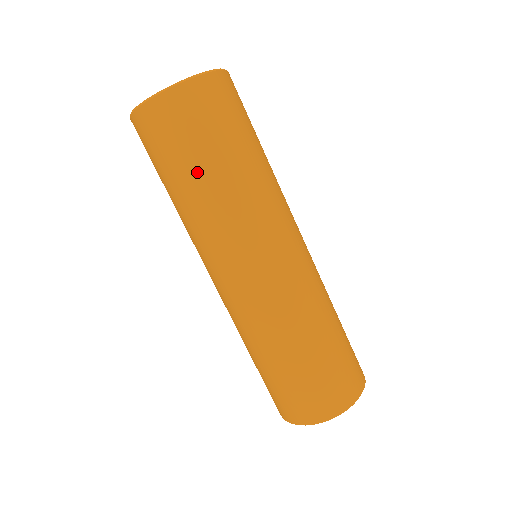
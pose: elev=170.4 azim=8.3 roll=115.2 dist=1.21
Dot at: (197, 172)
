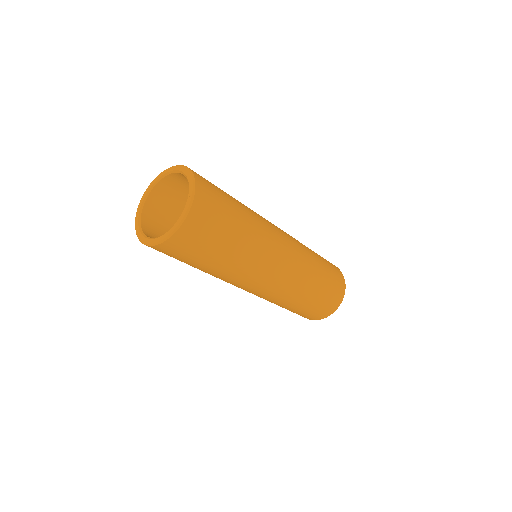
Dot at: occluded
